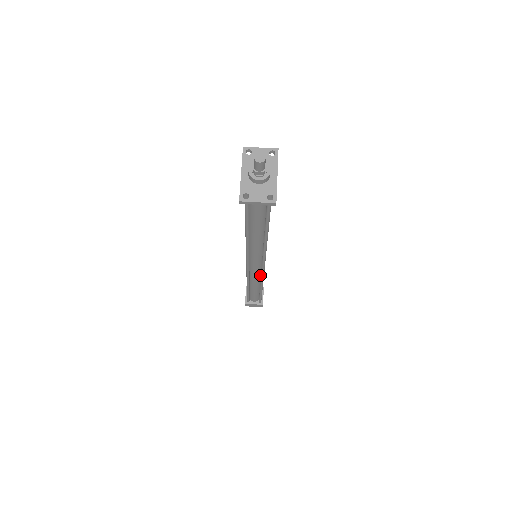
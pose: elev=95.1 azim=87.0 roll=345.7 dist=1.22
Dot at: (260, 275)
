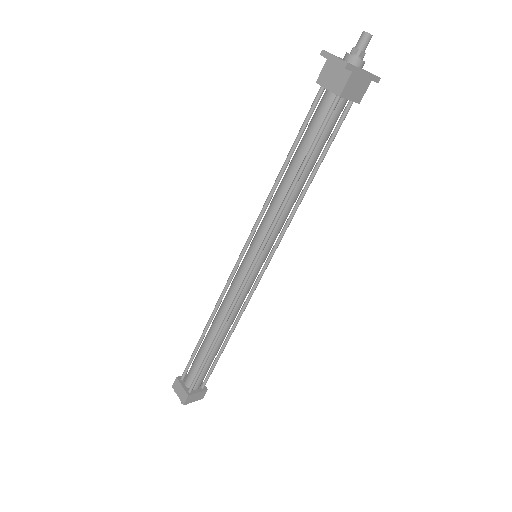
Dot at: (234, 302)
